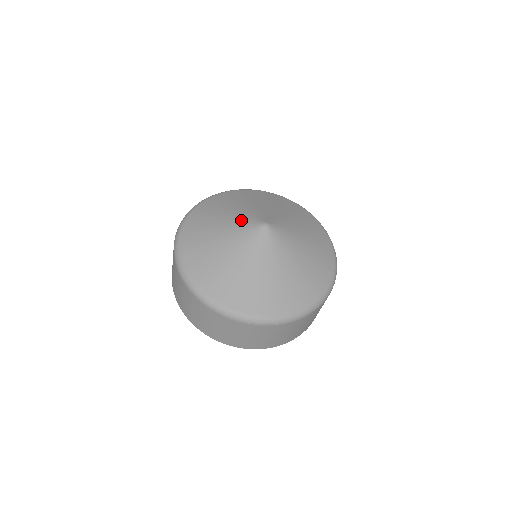
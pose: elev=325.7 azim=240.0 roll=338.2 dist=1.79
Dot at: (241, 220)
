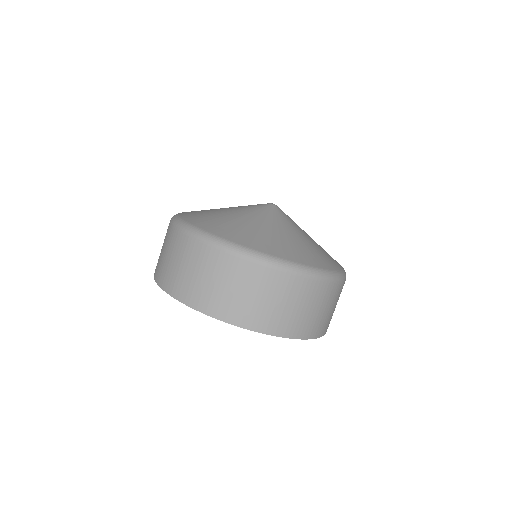
Dot at: occluded
